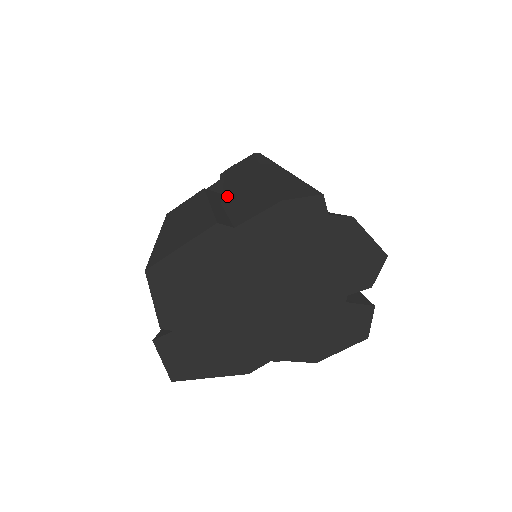
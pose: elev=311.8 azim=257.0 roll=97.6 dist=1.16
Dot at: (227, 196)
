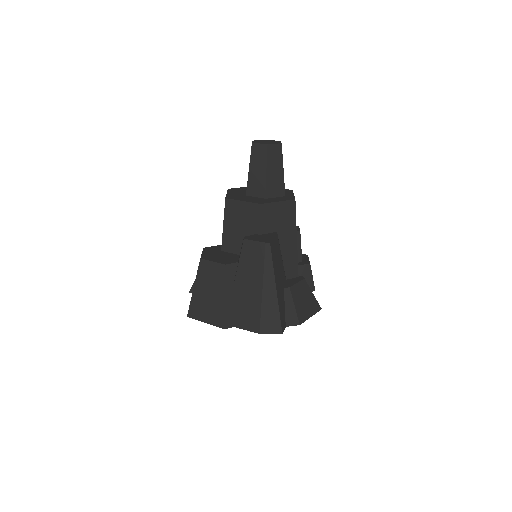
Dot at: (237, 284)
